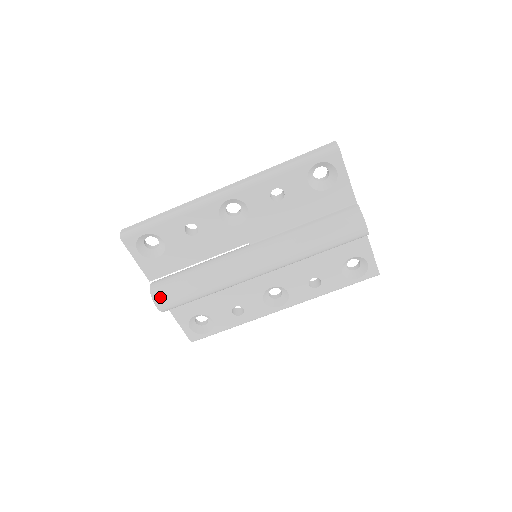
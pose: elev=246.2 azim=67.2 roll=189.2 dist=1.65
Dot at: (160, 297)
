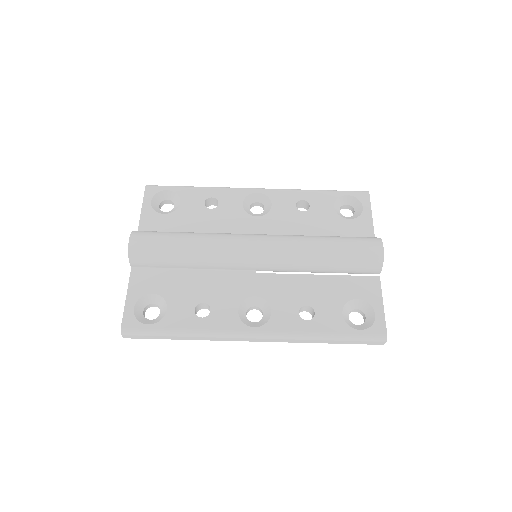
Dot at: (141, 233)
